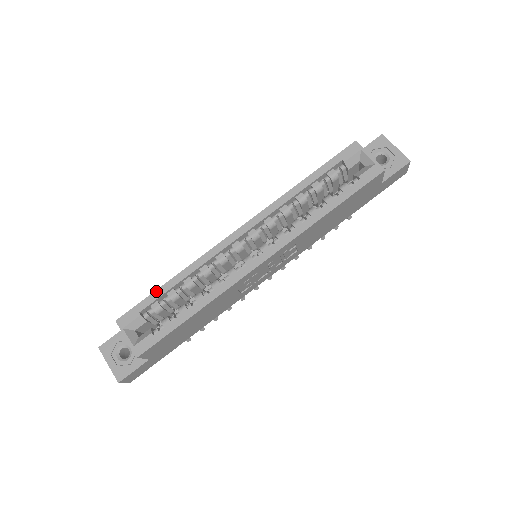
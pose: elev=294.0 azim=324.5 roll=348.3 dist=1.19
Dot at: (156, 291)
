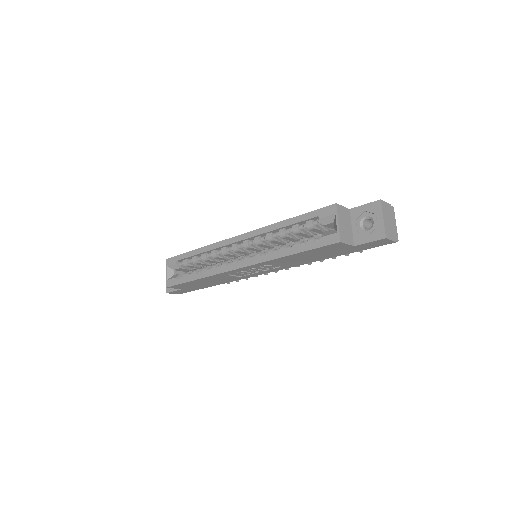
Dot at: (187, 253)
